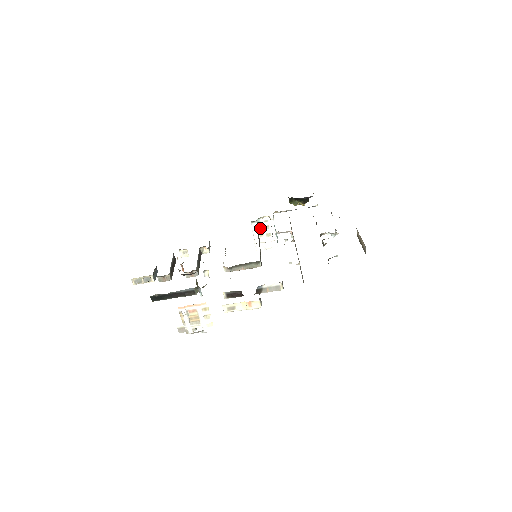
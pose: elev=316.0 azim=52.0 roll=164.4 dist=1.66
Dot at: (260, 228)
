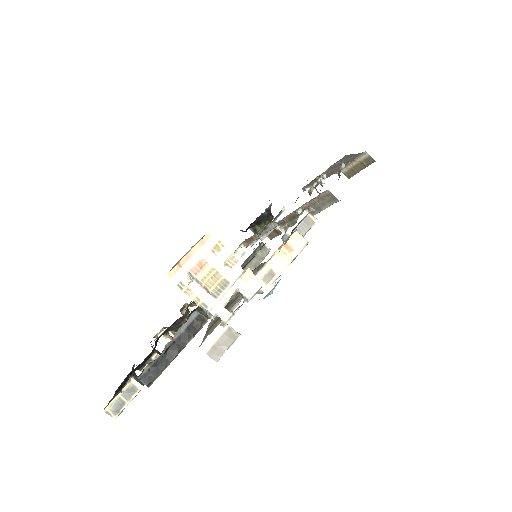
Dot at: occluded
